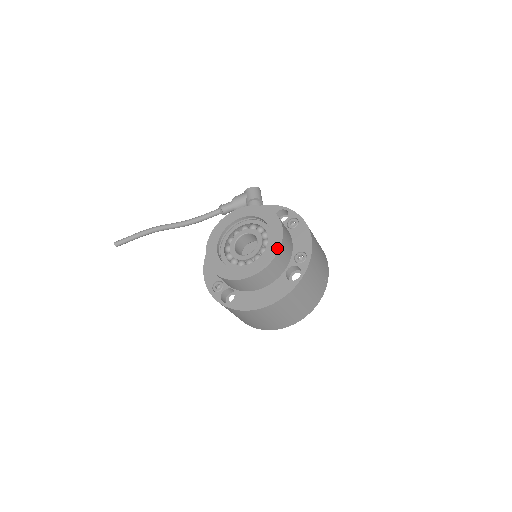
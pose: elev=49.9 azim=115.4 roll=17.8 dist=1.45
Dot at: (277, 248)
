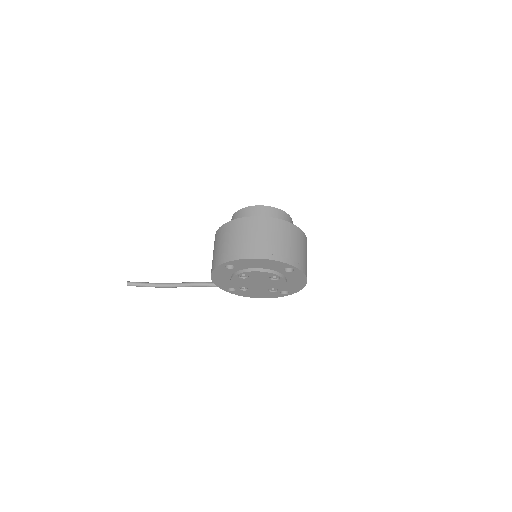
Dot at: (287, 215)
